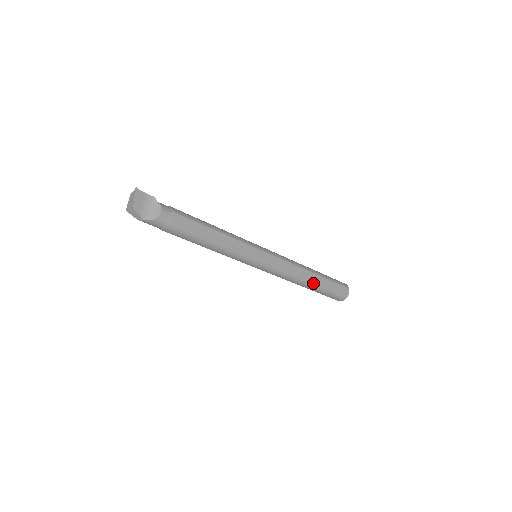
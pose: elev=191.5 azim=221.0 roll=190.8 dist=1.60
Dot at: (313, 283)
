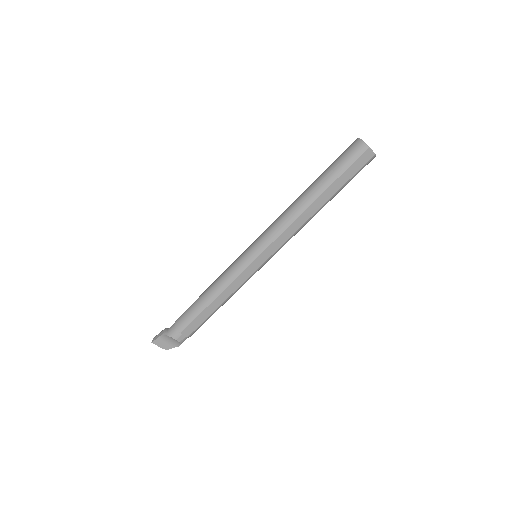
Dot at: (323, 205)
